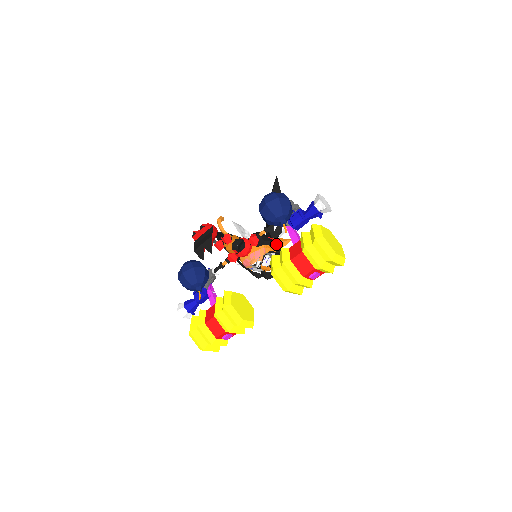
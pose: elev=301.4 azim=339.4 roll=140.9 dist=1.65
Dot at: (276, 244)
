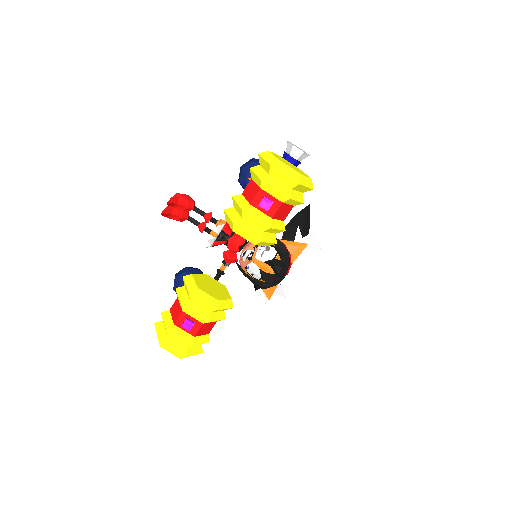
Dot at: (278, 239)
